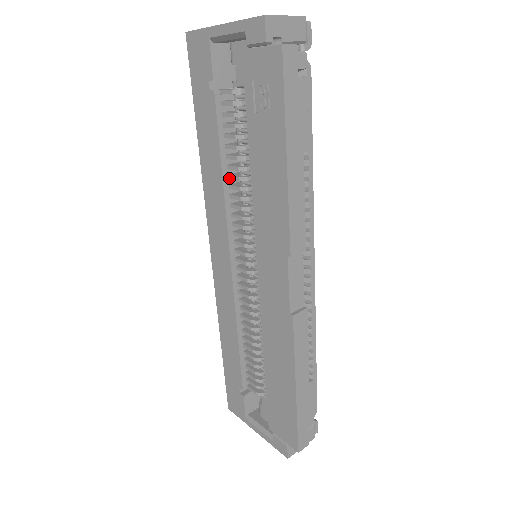
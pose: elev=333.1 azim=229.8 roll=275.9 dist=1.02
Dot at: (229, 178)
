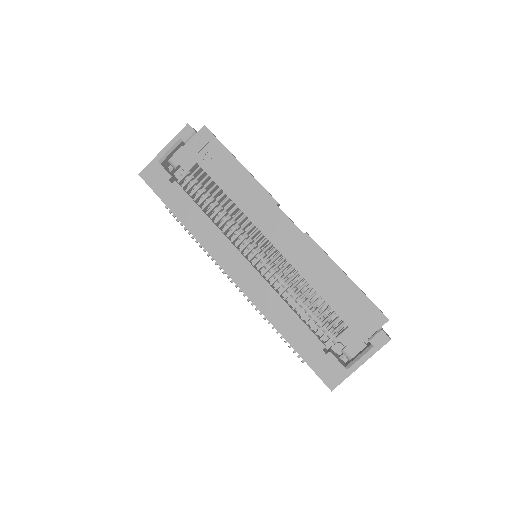
Dot at: (212, 217)
